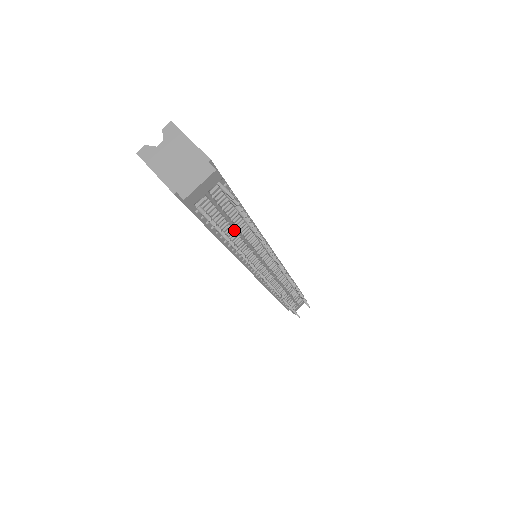
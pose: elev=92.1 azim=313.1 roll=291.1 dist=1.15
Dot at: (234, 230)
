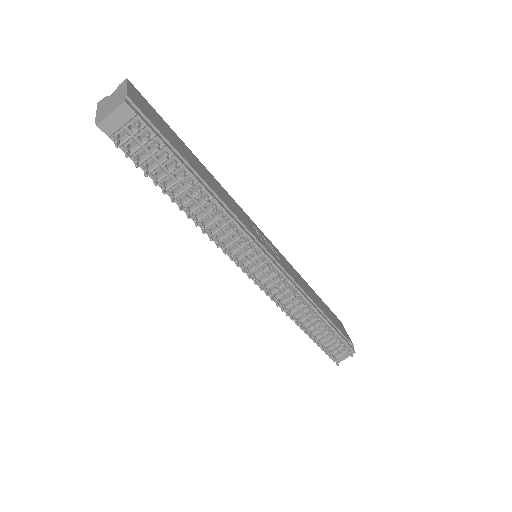
Dot at: (181, 188)
